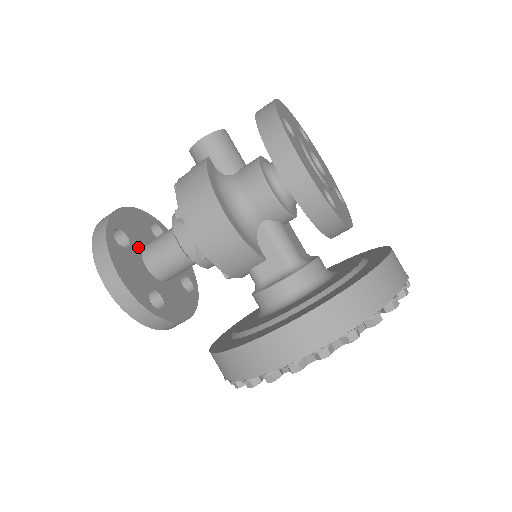
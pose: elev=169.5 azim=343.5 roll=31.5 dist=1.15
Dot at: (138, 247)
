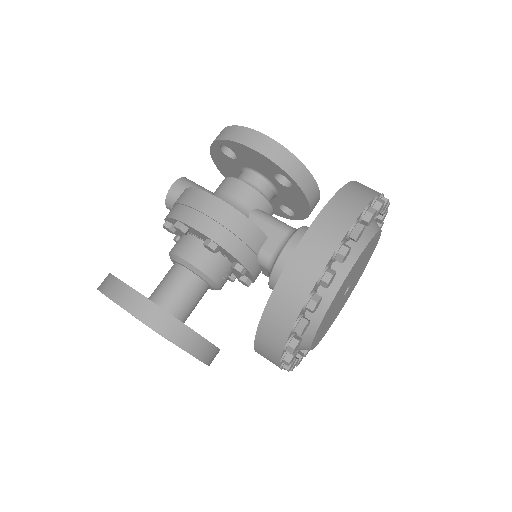
Dot at: occluded
